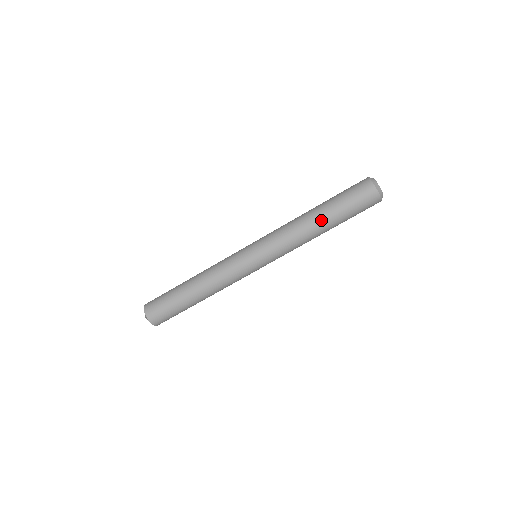
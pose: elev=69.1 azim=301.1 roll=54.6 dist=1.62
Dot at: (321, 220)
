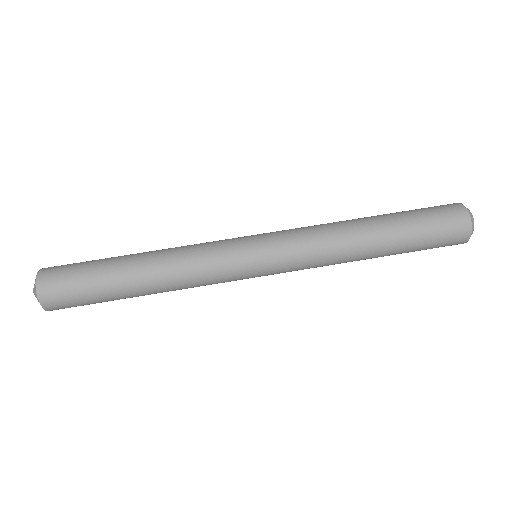
Dot at: (374, 222)
